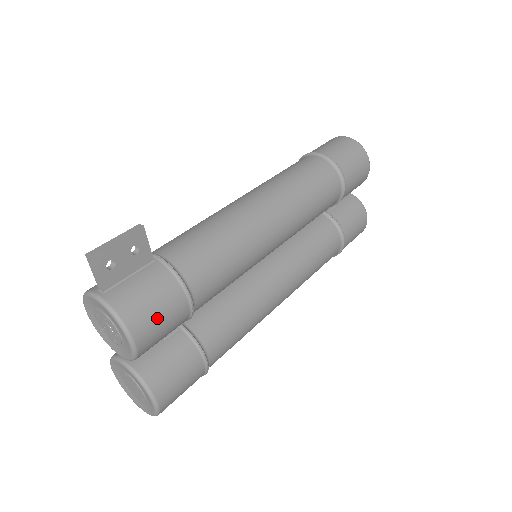
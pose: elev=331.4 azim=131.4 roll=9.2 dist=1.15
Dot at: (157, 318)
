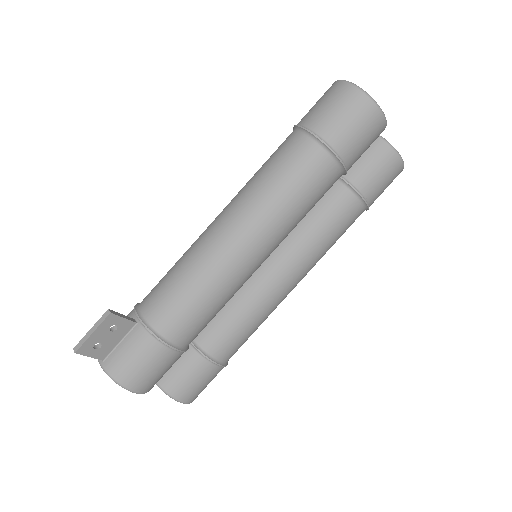
Dot at: (149, 372)
